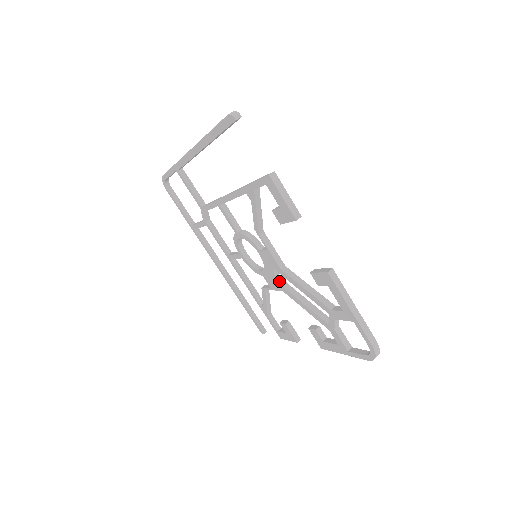
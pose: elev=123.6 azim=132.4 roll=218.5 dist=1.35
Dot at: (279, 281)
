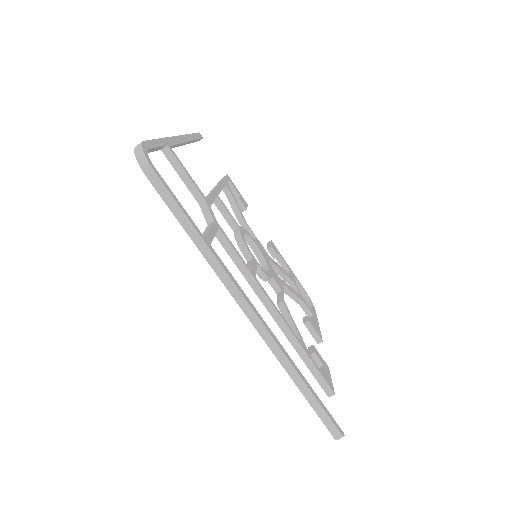
Dot at: occluded
